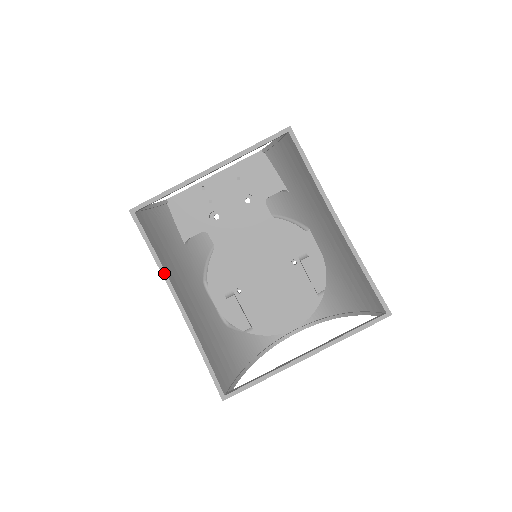
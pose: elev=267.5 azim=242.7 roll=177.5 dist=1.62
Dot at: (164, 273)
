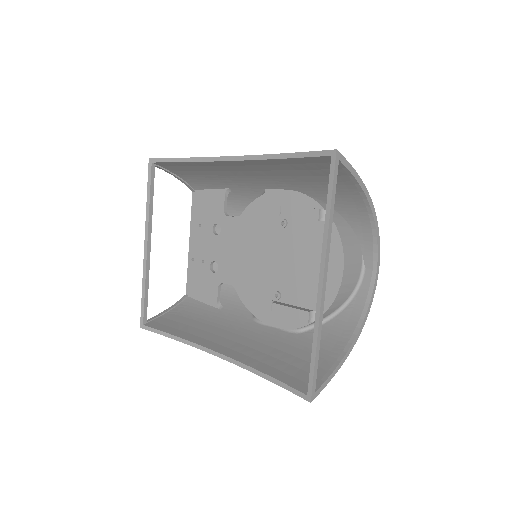
Dot at: (191, 344)
